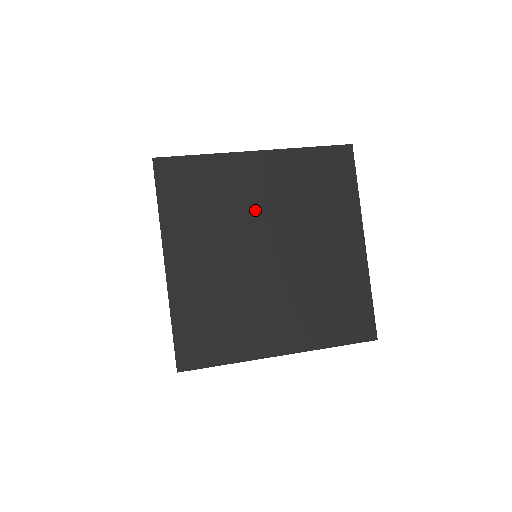
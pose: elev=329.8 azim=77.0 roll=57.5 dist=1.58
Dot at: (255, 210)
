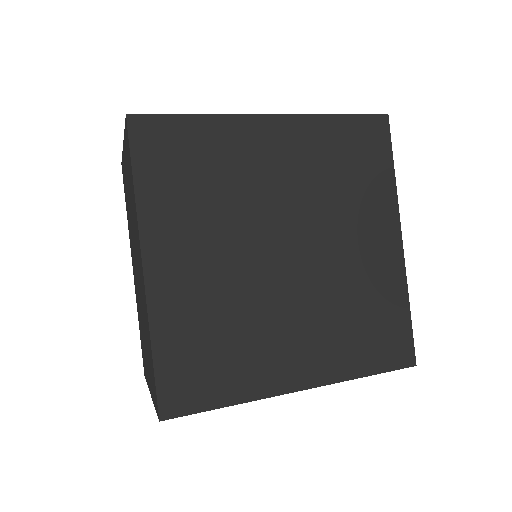
Dot at: (267, 194)
